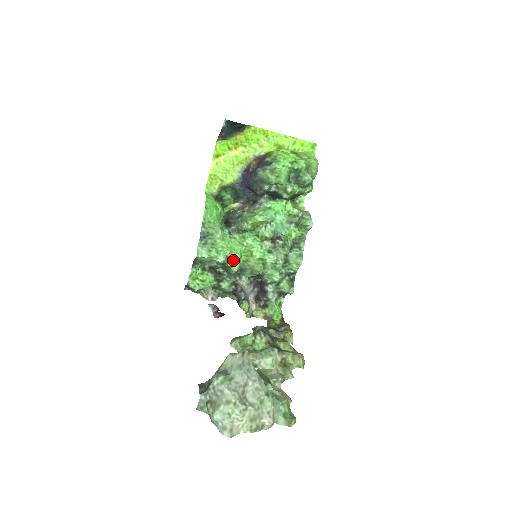
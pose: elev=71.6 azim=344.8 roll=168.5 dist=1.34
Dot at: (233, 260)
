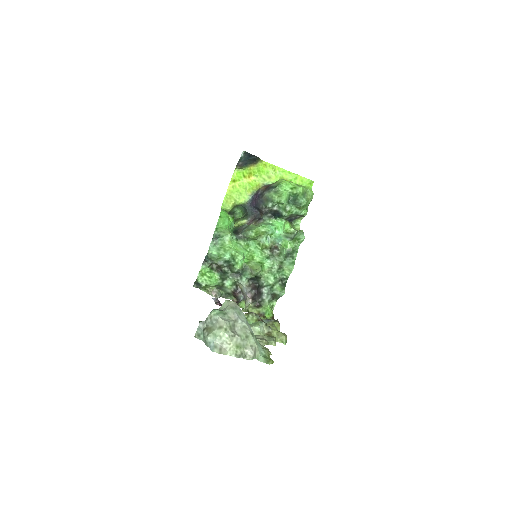
Dot at: (237, 259)
